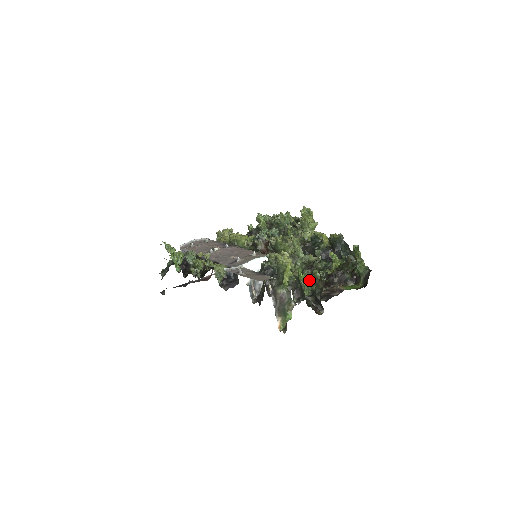
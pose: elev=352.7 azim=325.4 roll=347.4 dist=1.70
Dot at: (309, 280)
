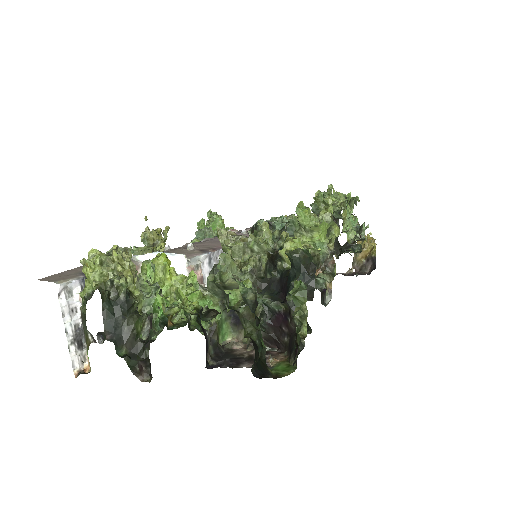
Dot at: occluded
